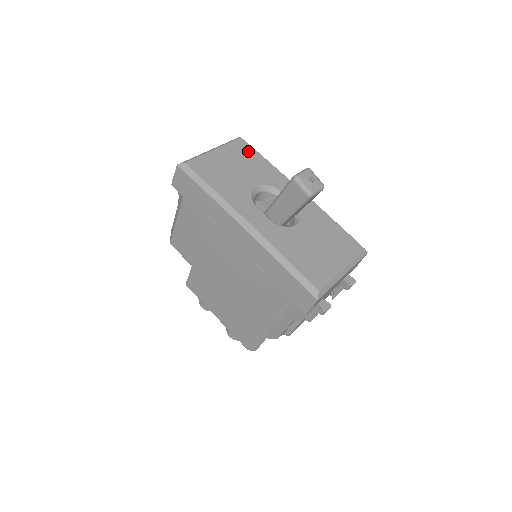
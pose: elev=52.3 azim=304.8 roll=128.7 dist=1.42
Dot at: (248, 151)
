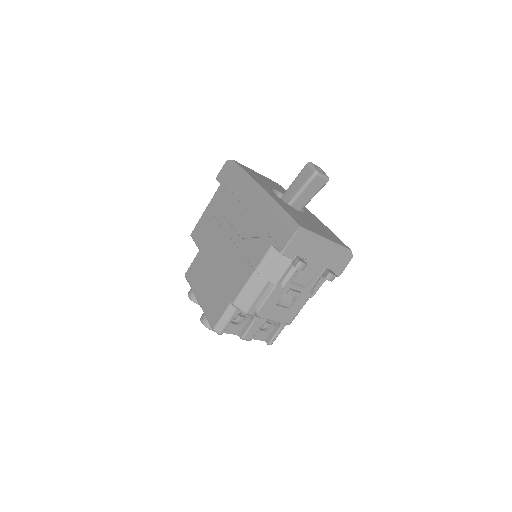
Dot at: (280, 187)
